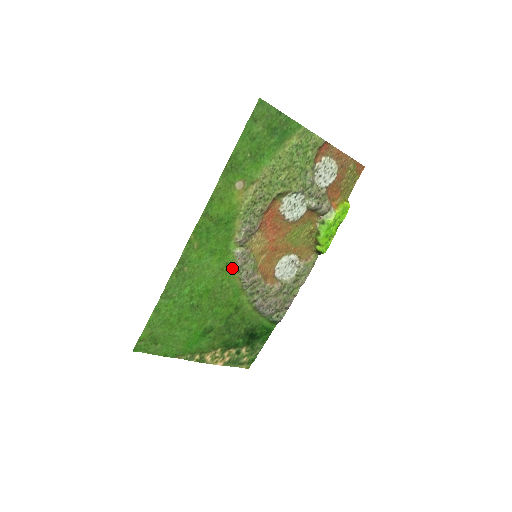
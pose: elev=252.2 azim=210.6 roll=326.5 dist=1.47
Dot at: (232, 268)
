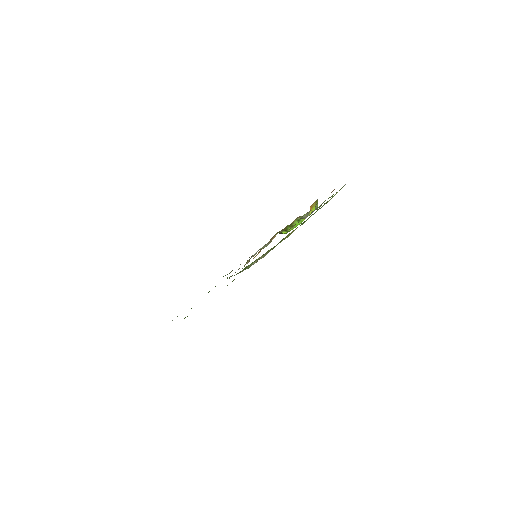
Dot at: occluded
